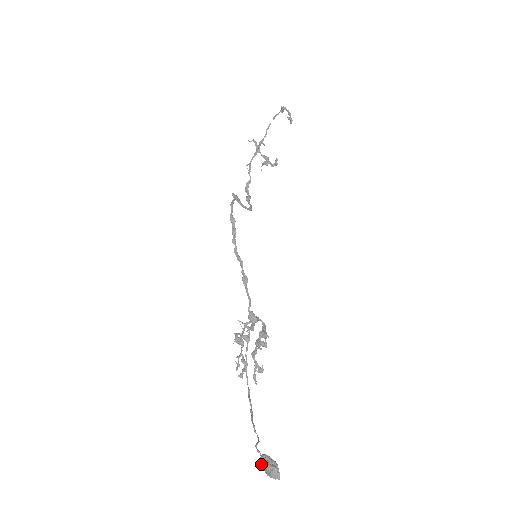
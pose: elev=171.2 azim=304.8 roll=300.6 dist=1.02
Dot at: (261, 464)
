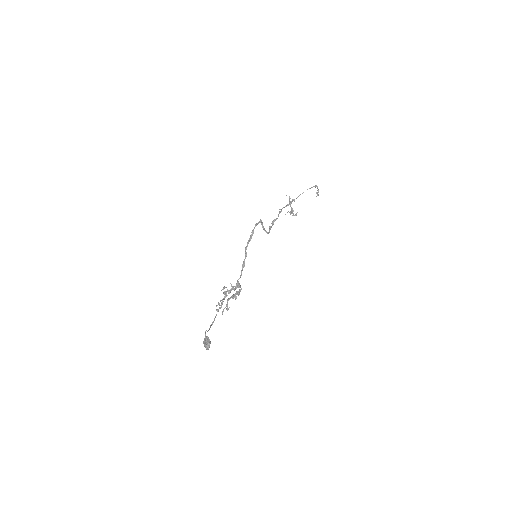
Dot at: (204, 341)
